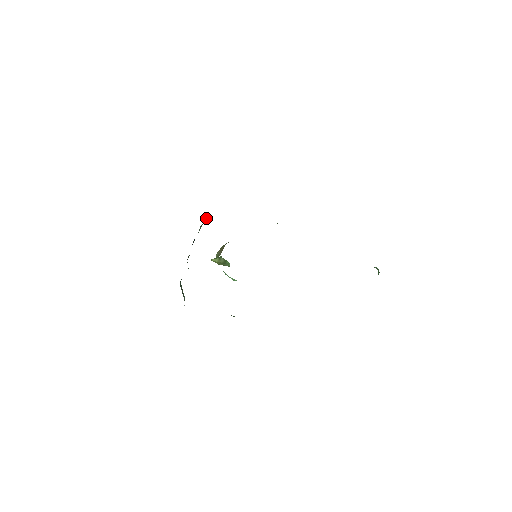
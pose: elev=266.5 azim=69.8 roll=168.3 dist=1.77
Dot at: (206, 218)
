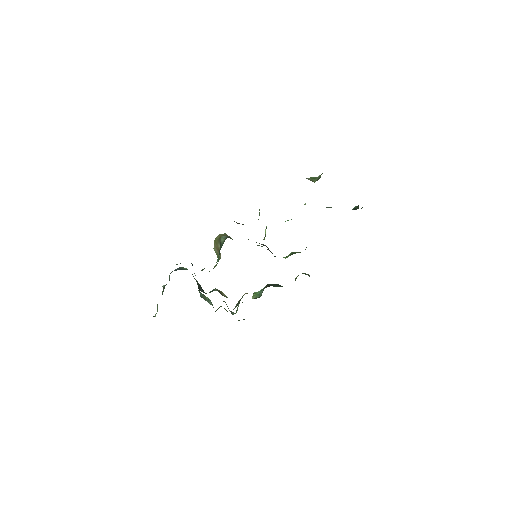
Dot at: occluded
